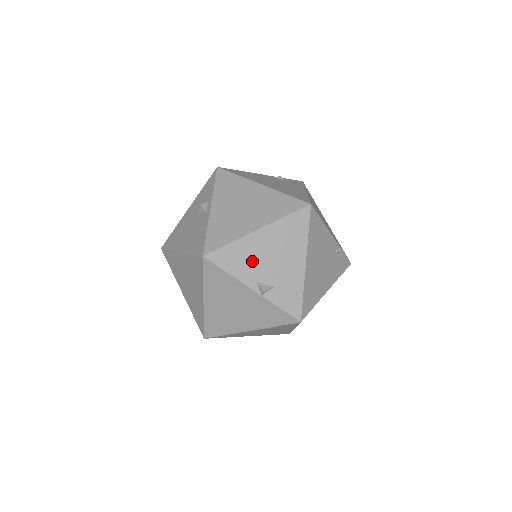
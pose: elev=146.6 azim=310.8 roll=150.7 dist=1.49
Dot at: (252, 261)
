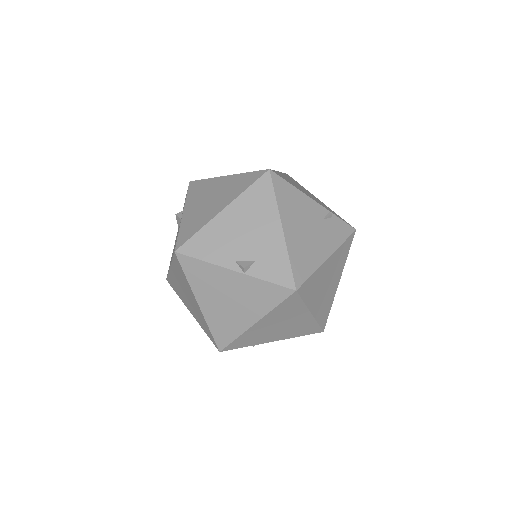
Dot at: (225, 242)
